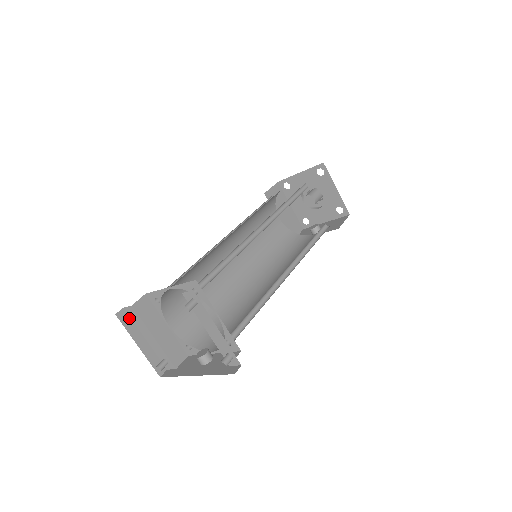
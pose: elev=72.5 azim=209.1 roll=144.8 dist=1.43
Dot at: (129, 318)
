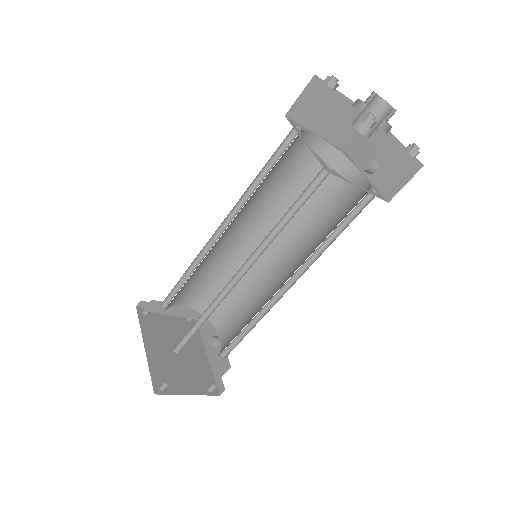
Dot at: (146, 313)
